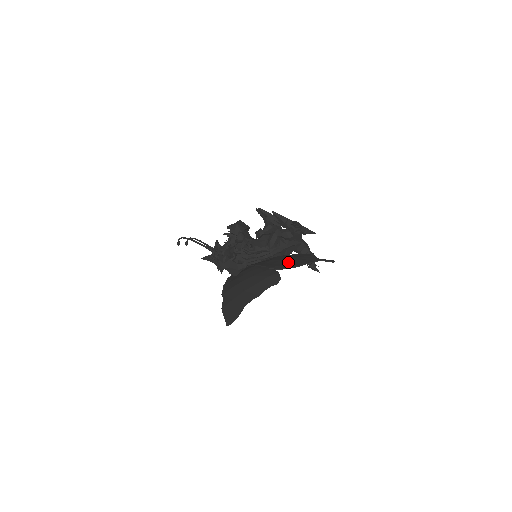
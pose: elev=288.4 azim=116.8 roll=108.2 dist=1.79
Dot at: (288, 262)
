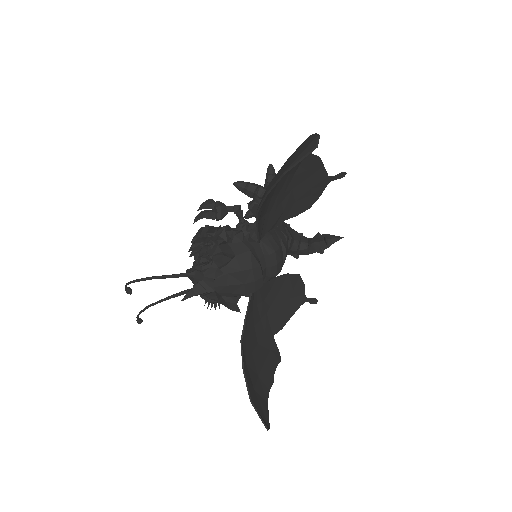
Dot at: (302, 175)
